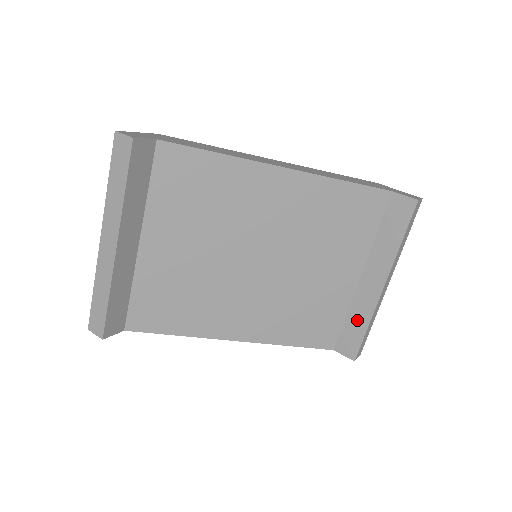
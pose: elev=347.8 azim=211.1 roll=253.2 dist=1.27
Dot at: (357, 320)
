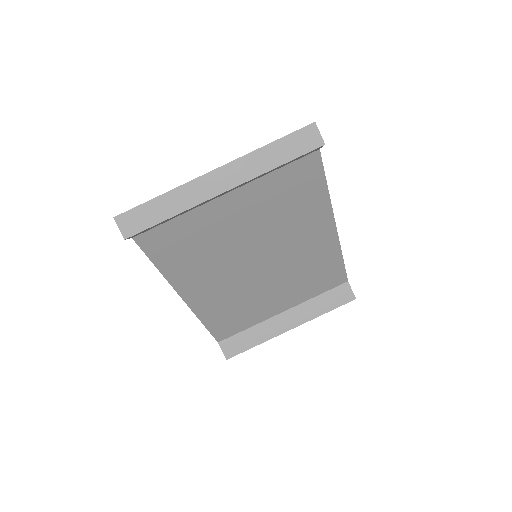
Dot at: (254, 336)
